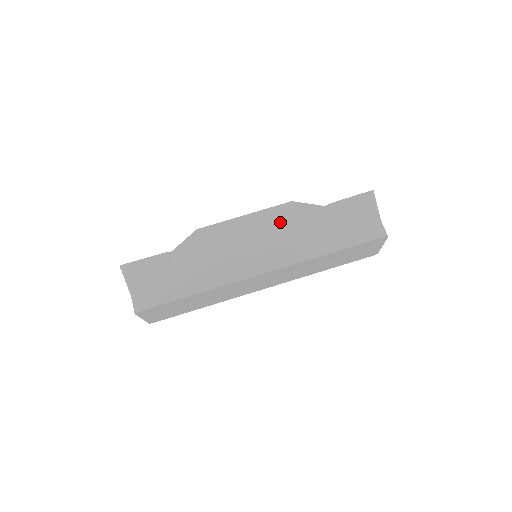
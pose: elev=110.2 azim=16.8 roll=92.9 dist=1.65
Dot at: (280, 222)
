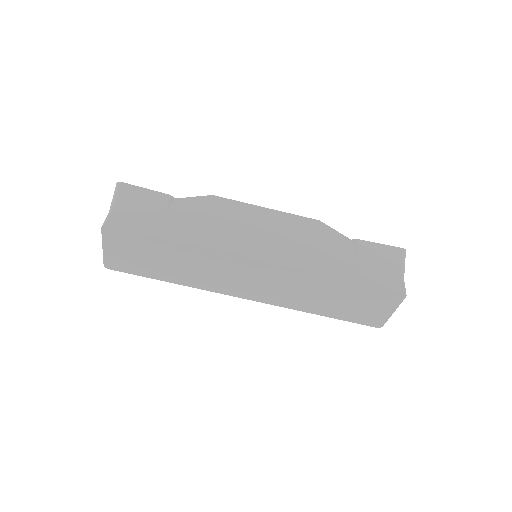
Dot at: (299, 229)
